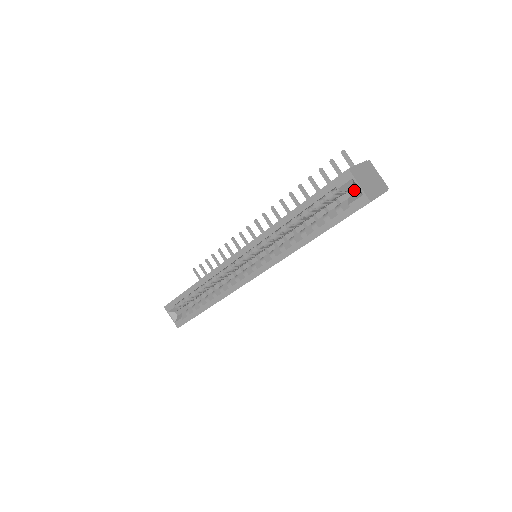
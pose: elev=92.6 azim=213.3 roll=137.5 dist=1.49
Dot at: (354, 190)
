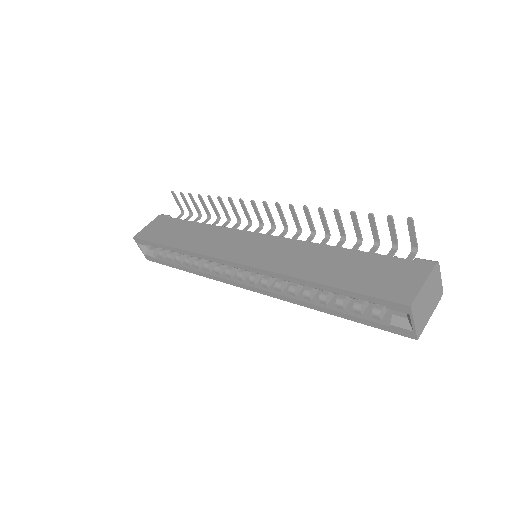
Dot at: occluded
